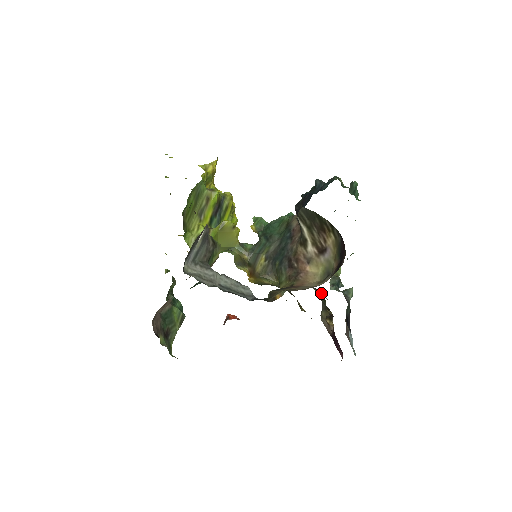
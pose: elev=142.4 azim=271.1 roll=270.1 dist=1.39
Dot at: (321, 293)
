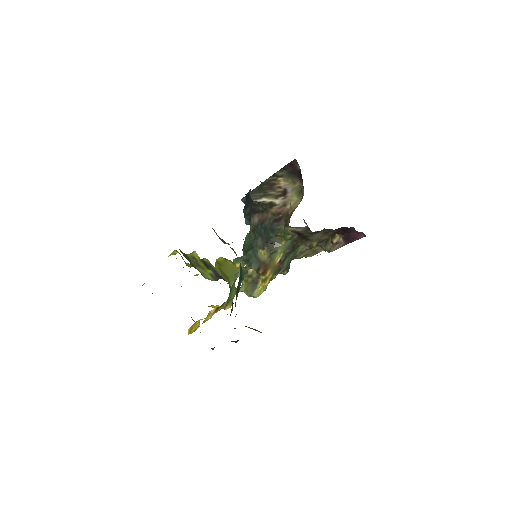
Dot at: occluded
